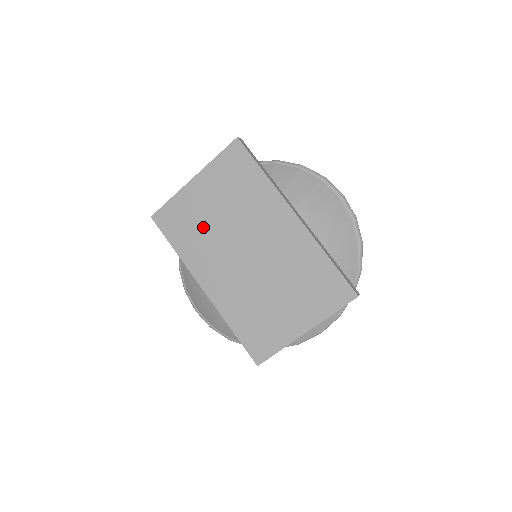
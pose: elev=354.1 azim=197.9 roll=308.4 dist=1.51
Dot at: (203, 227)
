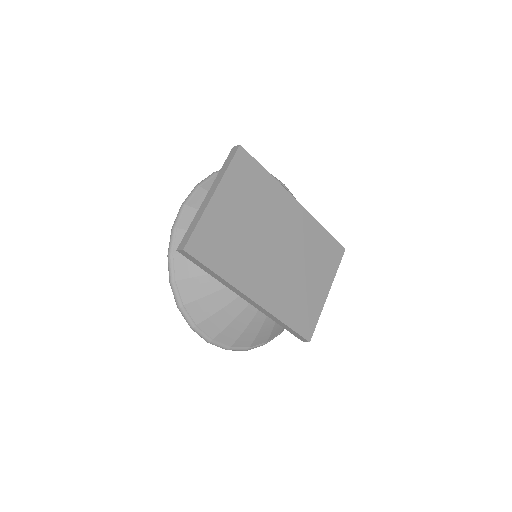
Dot at: (237, 240)
